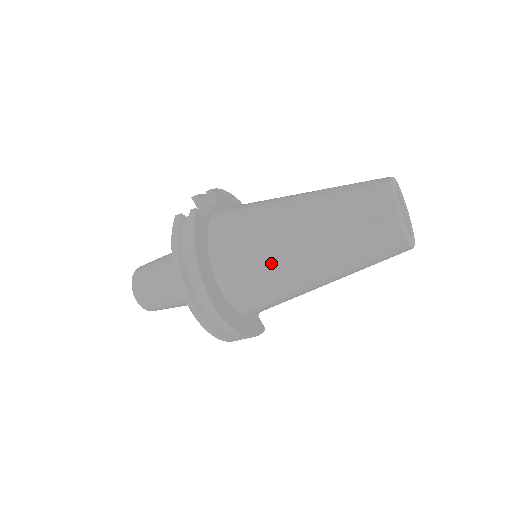
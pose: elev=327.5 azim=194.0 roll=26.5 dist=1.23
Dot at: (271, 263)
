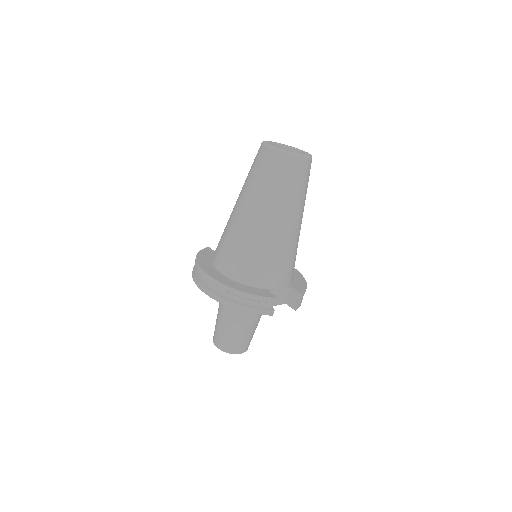
Dot at: (230, 230)
